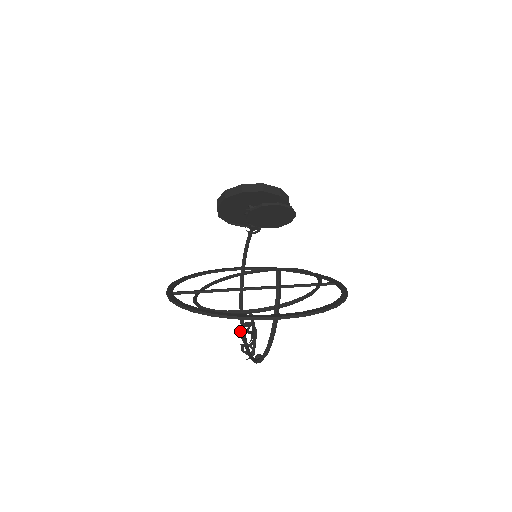
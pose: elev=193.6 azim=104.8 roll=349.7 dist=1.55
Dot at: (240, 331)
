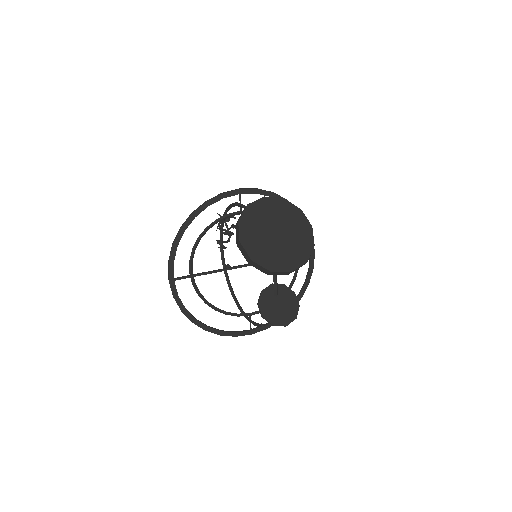
Dot at: (220, 231)
